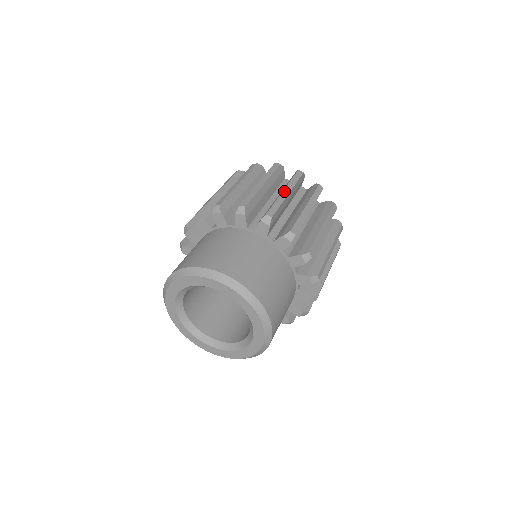
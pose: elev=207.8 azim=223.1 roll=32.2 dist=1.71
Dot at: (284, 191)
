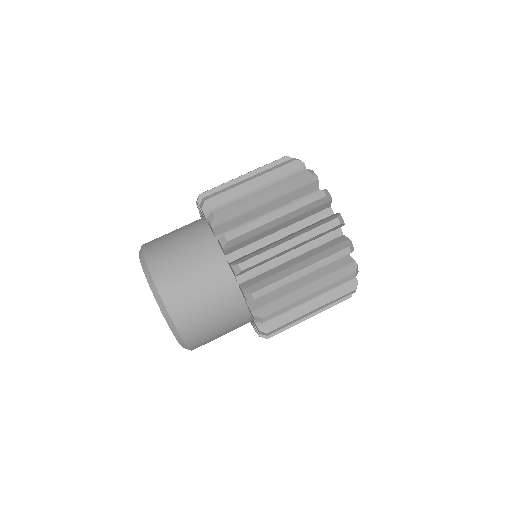
Dot at: (288, 242)
